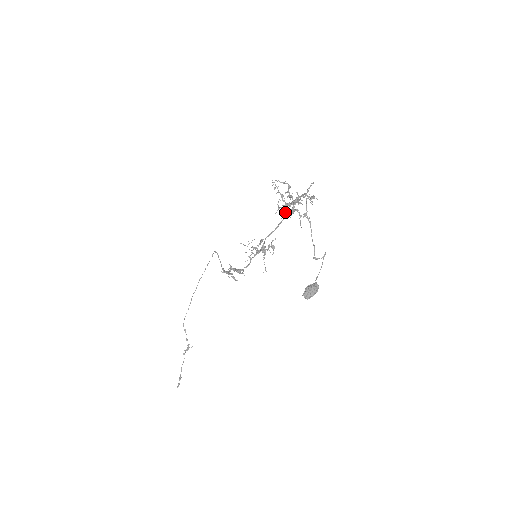
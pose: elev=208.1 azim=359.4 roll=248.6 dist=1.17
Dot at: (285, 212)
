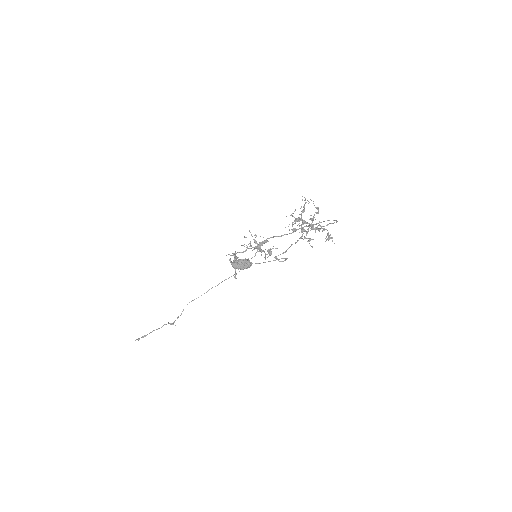
Dot at: occluded
